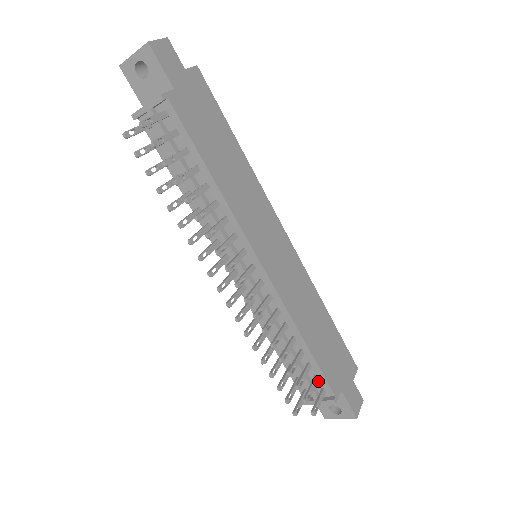
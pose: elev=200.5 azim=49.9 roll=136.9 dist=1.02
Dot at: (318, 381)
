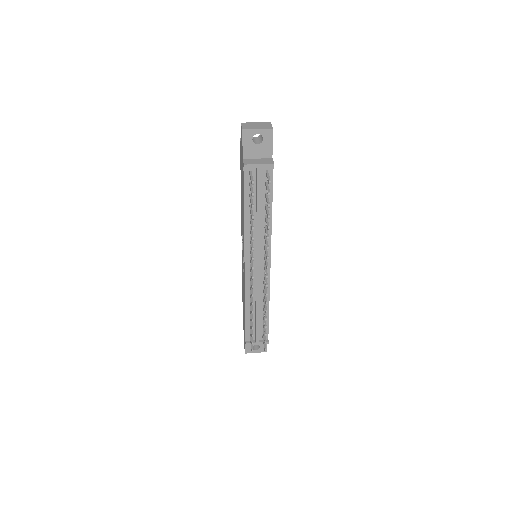
Dot at: occluded
